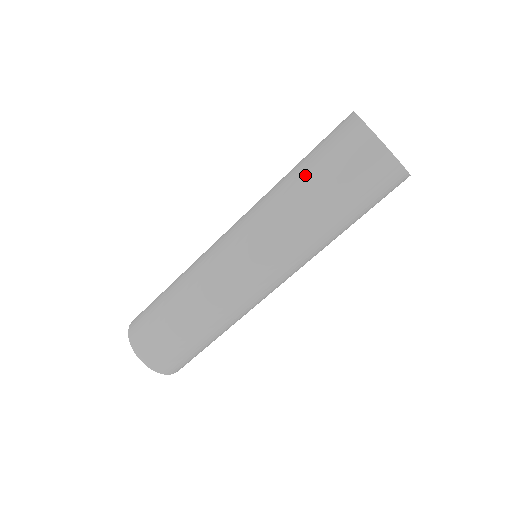
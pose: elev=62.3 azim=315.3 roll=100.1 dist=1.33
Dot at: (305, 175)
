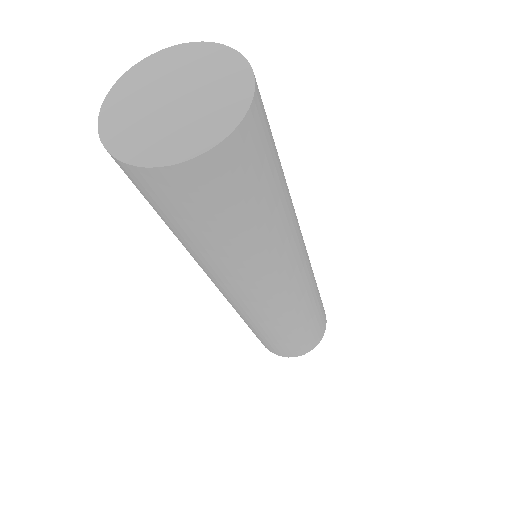
Dot at: (191, 240)
